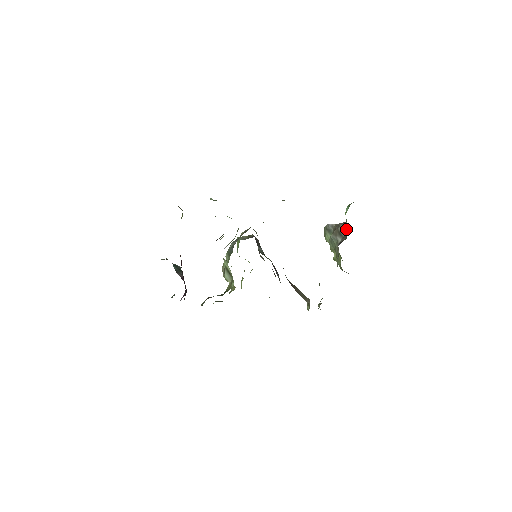
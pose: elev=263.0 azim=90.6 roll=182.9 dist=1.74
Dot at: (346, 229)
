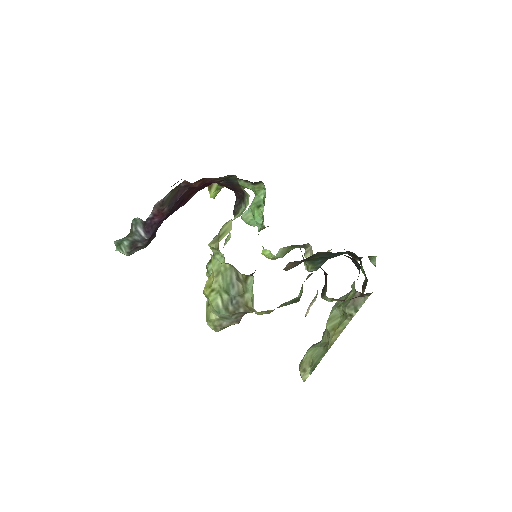
Dot at: occluded
